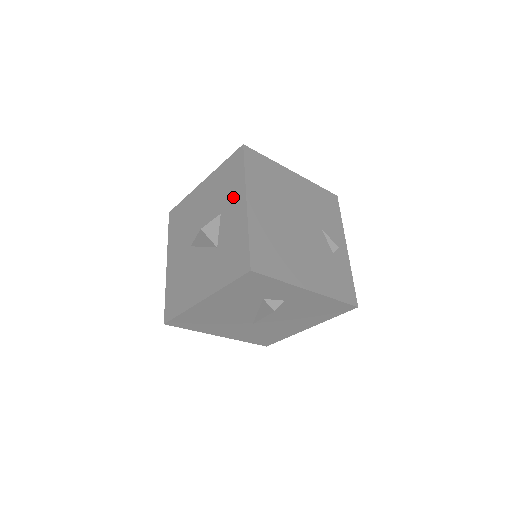
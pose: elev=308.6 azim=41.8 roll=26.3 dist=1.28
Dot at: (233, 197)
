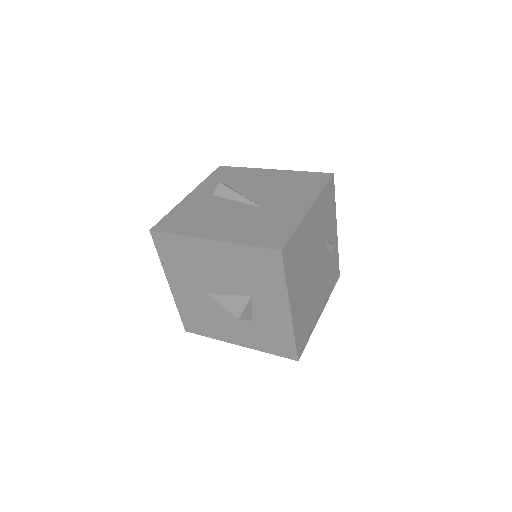
Dot at: (270, 295)
